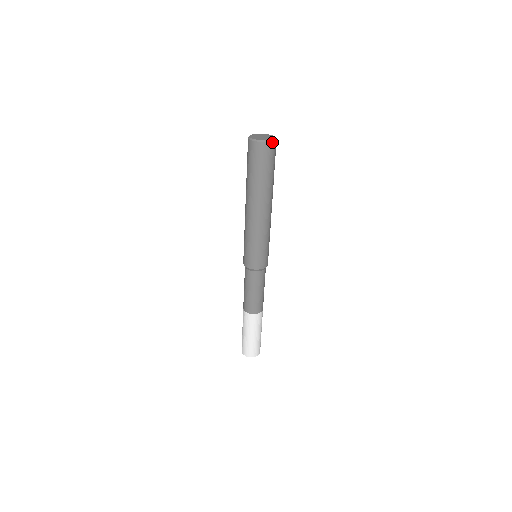
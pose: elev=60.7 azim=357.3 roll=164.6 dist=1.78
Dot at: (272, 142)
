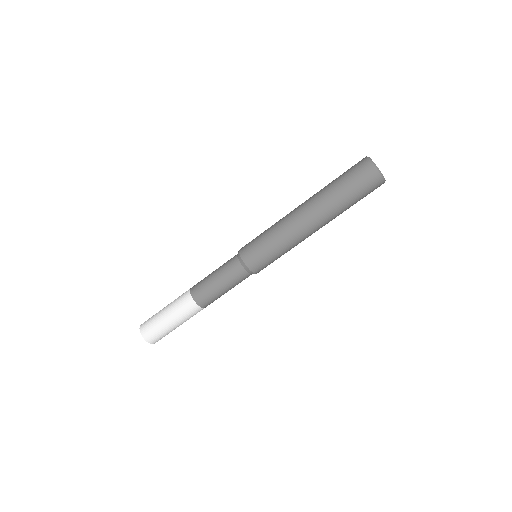
Dot at: (384, 182)
